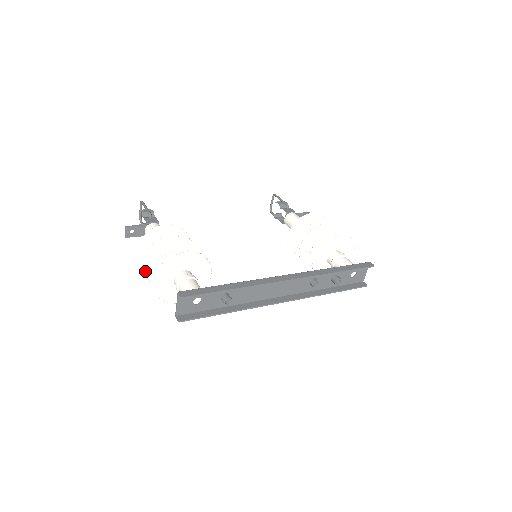
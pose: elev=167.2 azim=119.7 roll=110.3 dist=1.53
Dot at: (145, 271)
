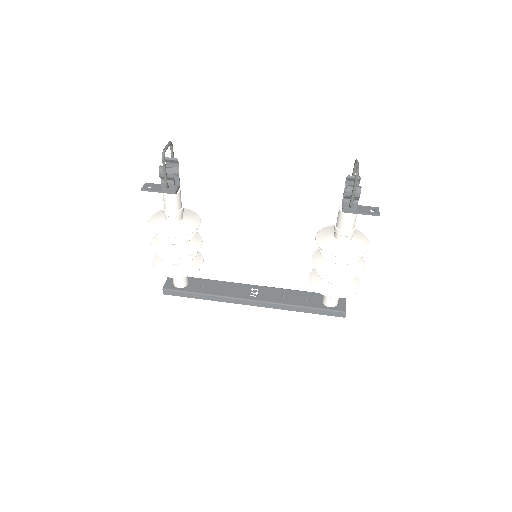
Dot at: (154, 237)
